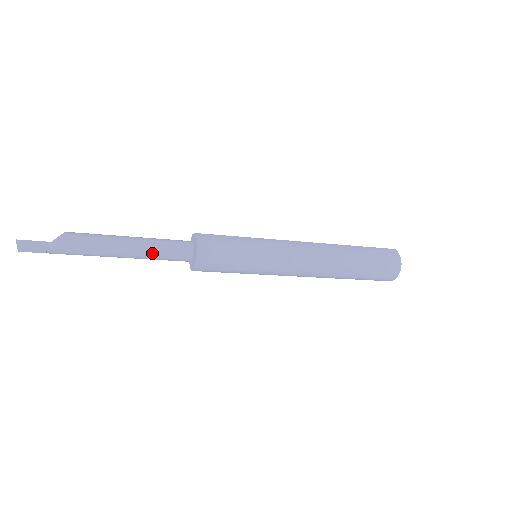
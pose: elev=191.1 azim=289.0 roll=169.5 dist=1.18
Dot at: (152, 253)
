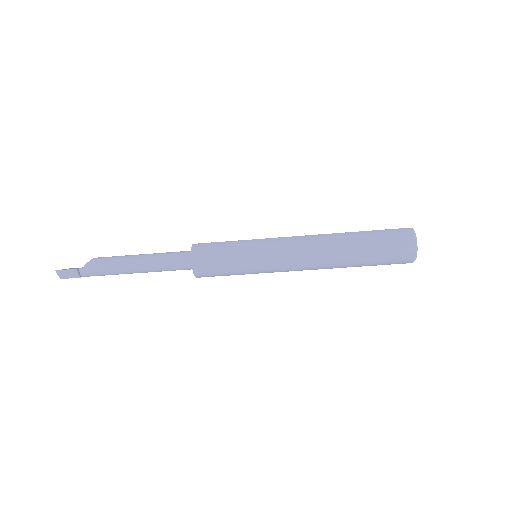
Dot at: (160, 266)
